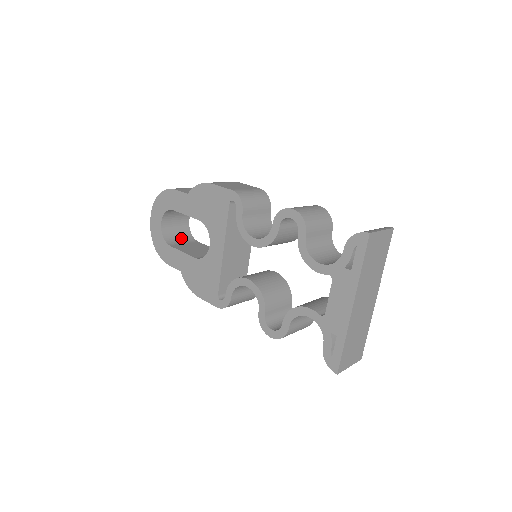
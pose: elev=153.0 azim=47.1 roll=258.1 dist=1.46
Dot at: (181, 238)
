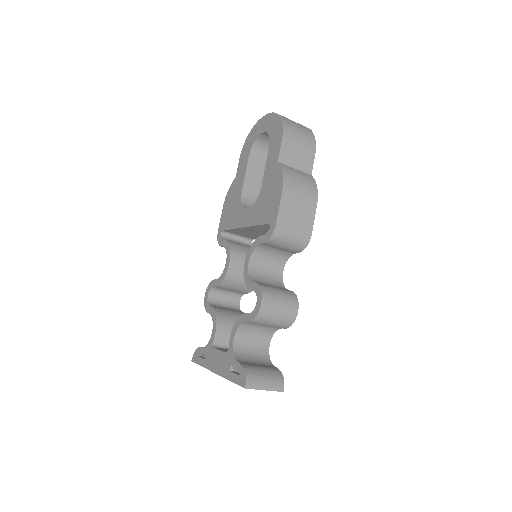
Dot at: occluded
